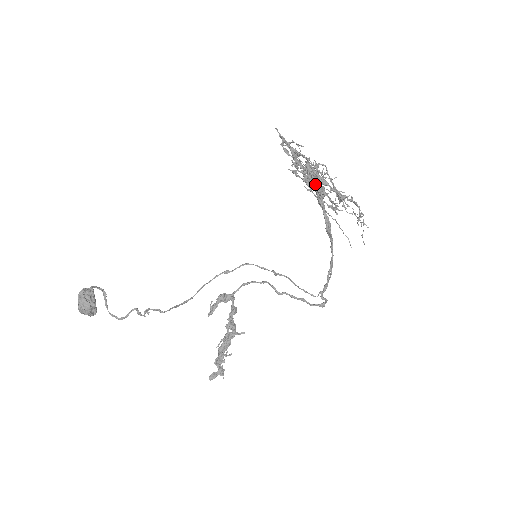
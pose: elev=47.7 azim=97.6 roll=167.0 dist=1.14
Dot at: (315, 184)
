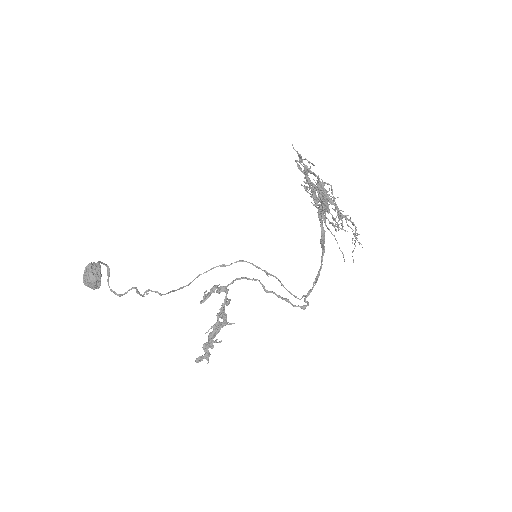
Dot at: occluded
